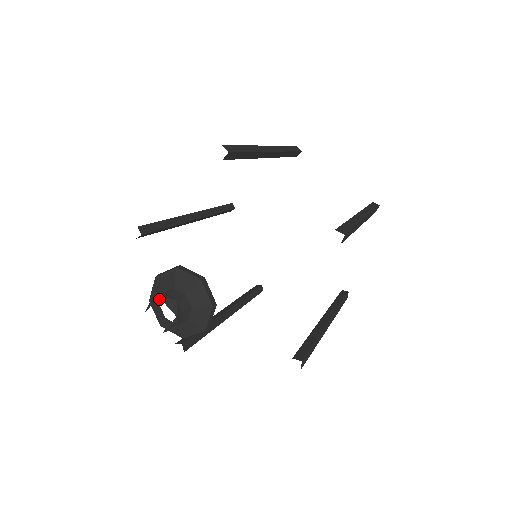
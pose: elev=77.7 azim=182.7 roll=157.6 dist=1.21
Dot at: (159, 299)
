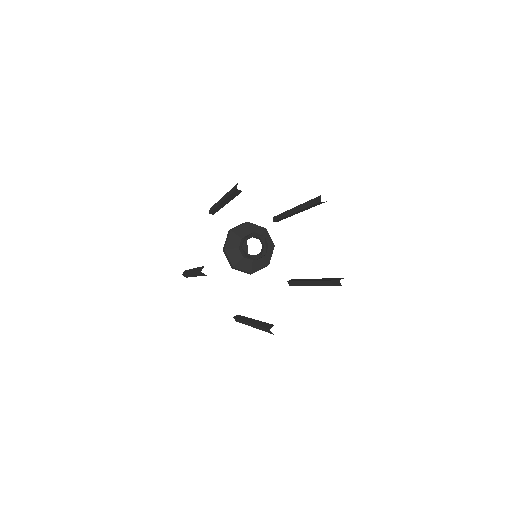
Dot at: (244, 235)
